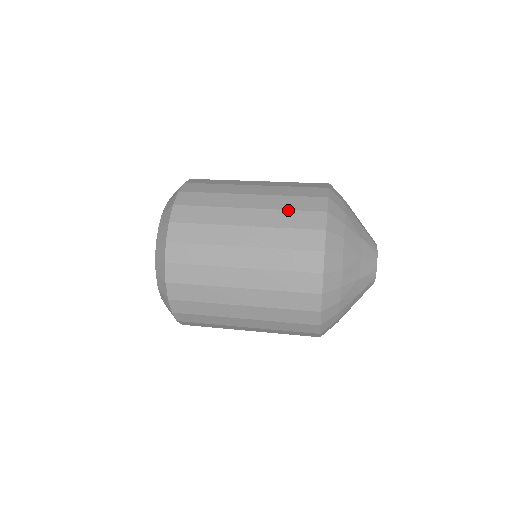
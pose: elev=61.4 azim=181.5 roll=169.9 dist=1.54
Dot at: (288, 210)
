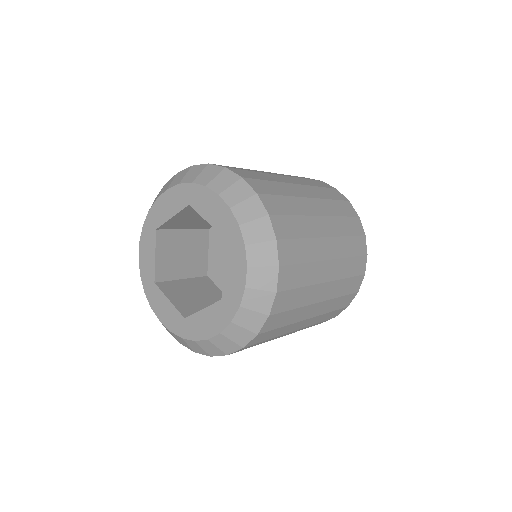
Dot at: (342, 217)
